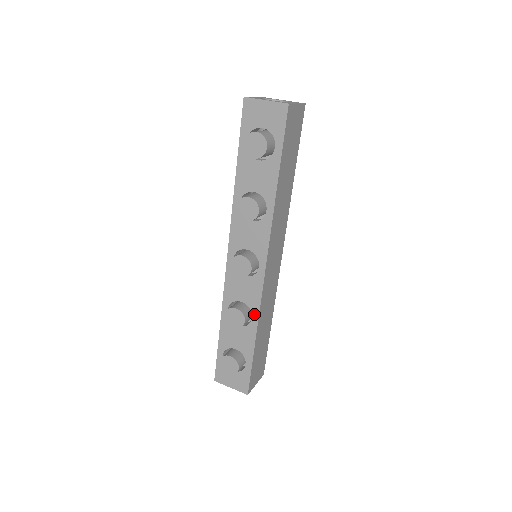
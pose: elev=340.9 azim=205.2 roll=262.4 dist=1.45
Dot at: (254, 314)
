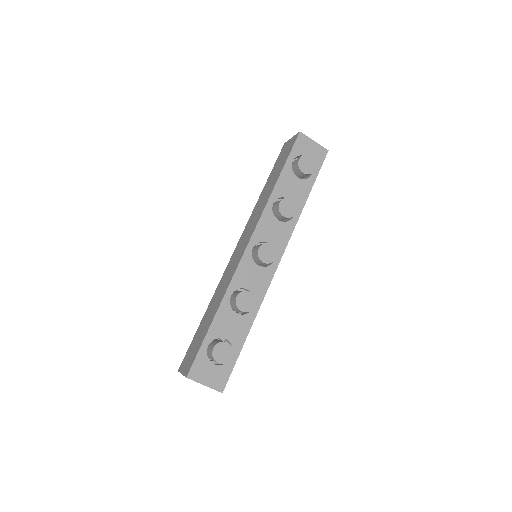
Dot at: (257, 303)
